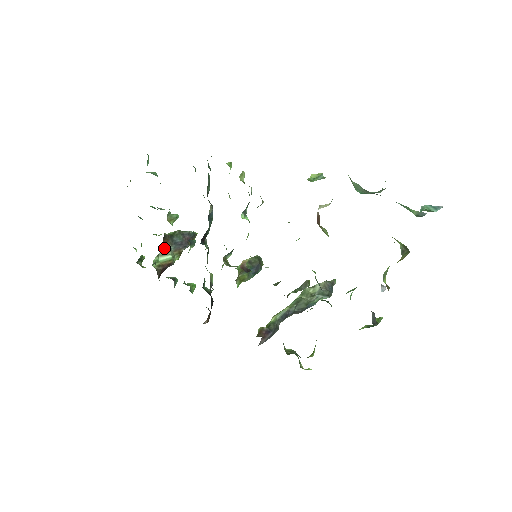
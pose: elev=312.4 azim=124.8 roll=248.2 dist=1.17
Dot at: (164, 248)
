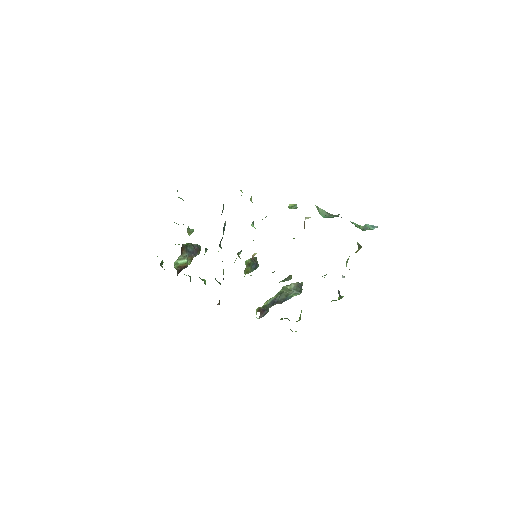
Dot at: (182, 254)
